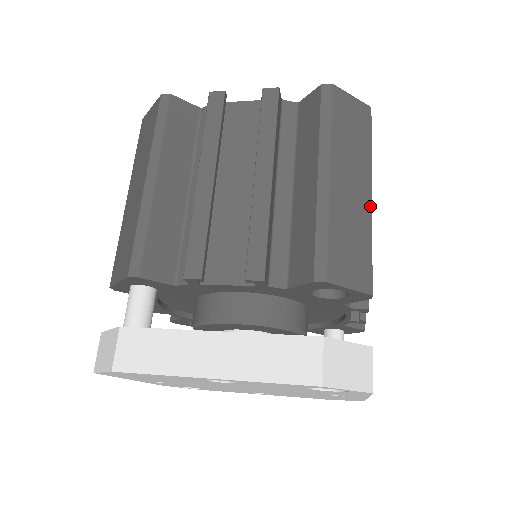
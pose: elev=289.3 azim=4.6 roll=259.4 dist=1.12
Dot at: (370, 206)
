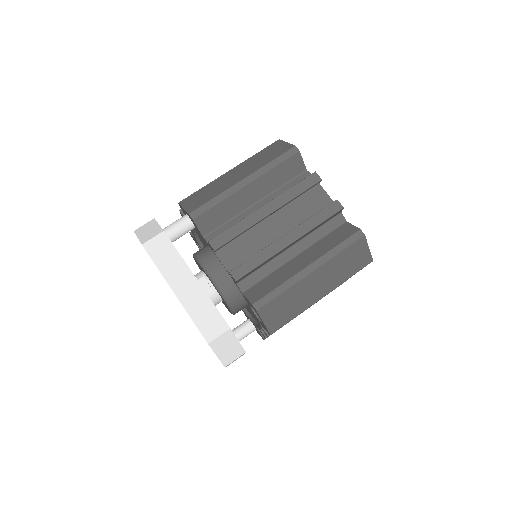
Dot at: (316, 301)
